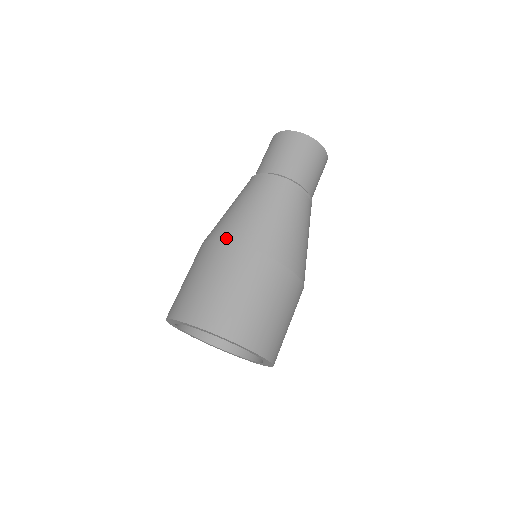
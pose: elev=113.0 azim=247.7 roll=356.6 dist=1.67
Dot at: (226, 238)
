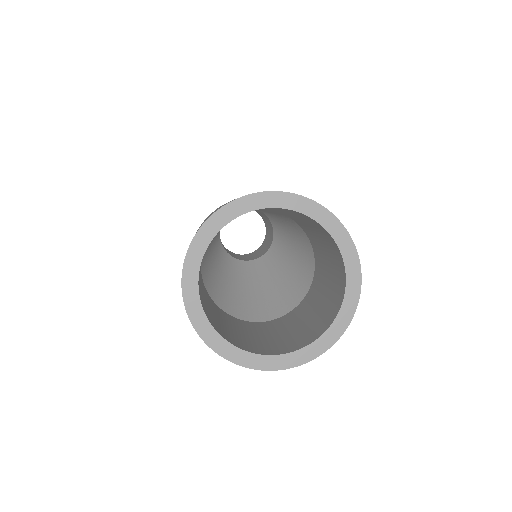
Dot at: occluded
